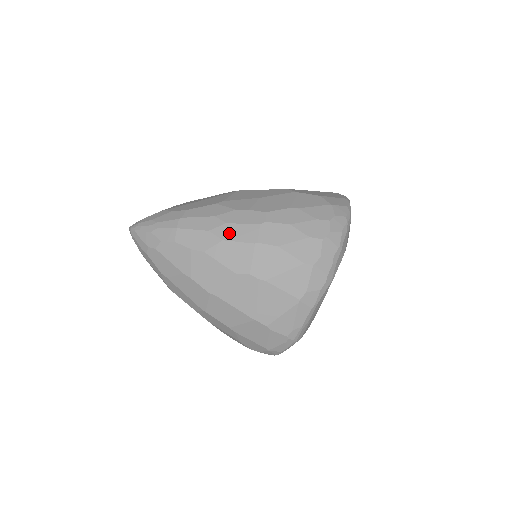
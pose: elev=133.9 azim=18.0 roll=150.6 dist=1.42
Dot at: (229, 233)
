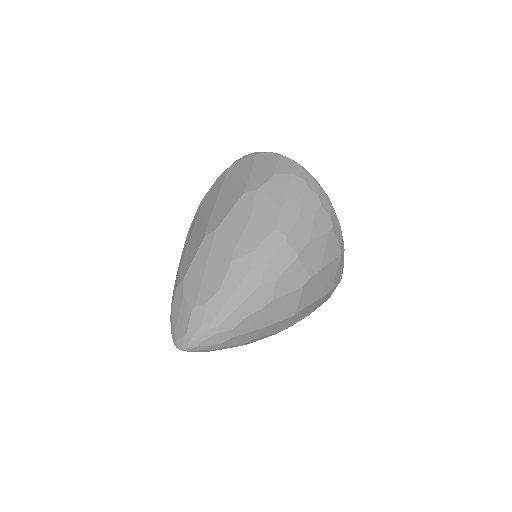
Dot at: (275, 270)
